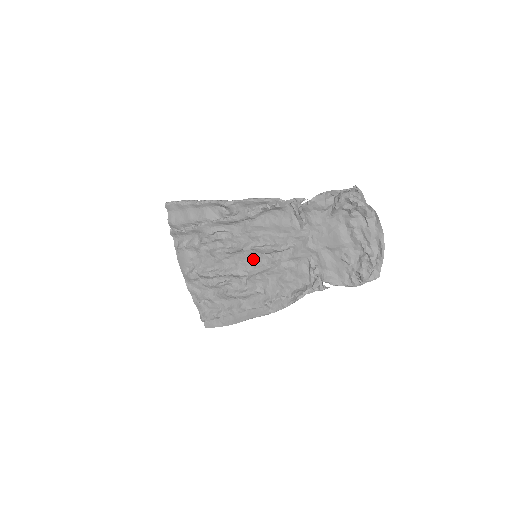
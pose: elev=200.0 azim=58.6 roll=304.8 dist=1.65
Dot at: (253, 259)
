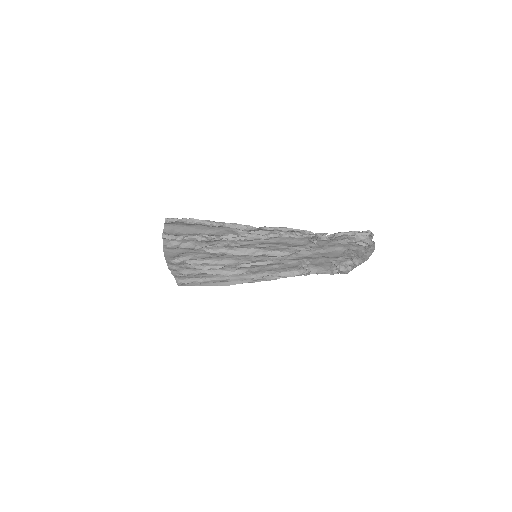
Dot at: (252, 257)
